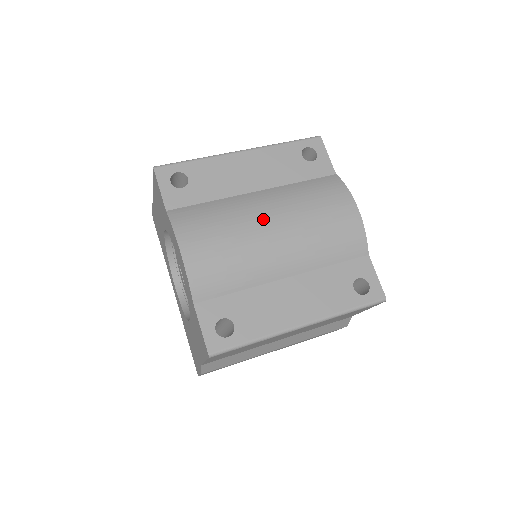
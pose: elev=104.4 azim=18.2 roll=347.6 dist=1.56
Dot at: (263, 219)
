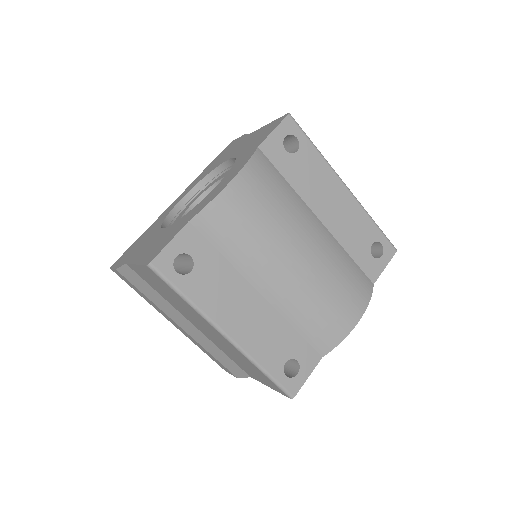
Dot at: (302, 241)
